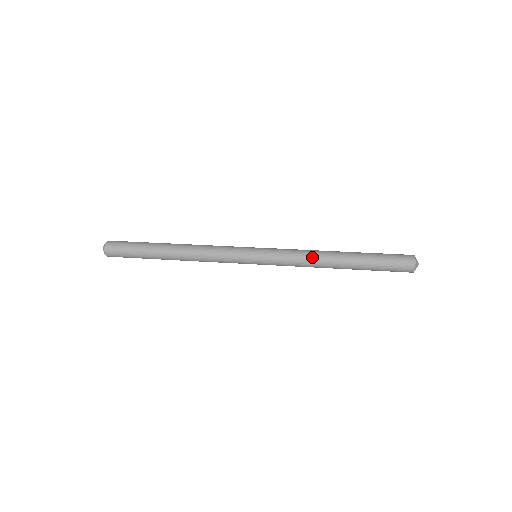
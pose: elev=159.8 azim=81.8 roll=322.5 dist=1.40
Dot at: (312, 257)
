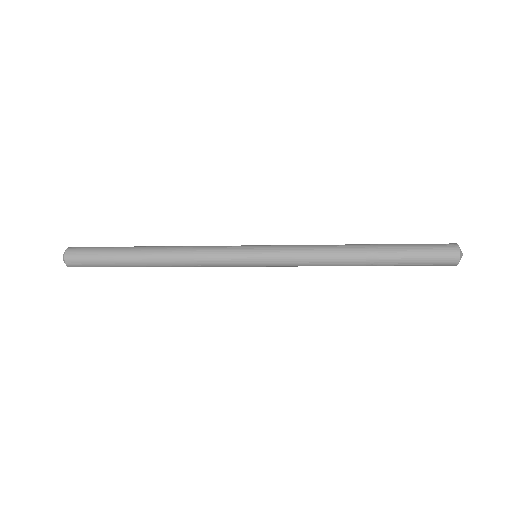
Dot at: (327, 246)
